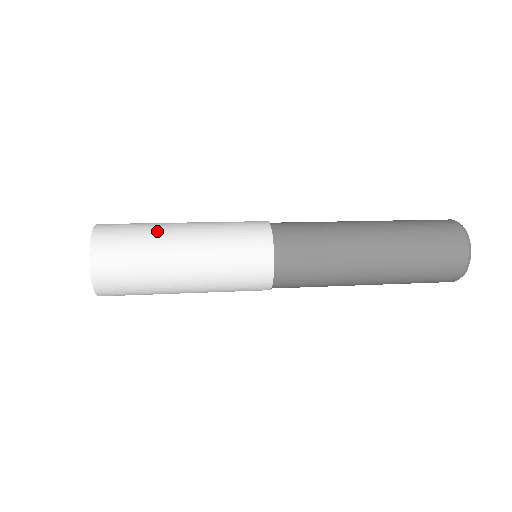
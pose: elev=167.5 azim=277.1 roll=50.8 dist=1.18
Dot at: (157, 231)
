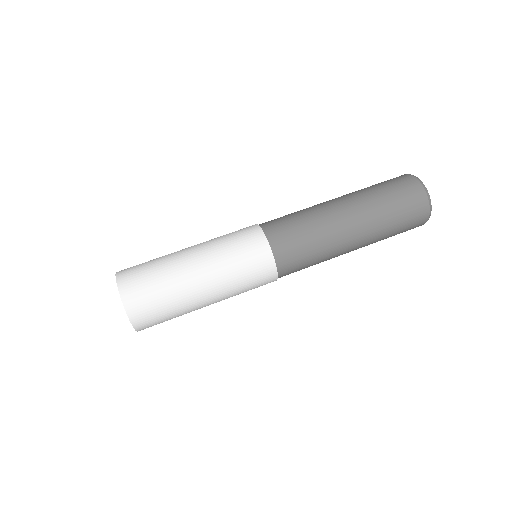
Dot at: (176, 281)
